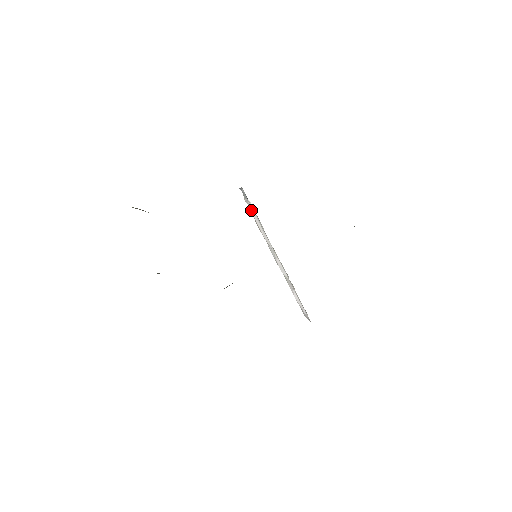
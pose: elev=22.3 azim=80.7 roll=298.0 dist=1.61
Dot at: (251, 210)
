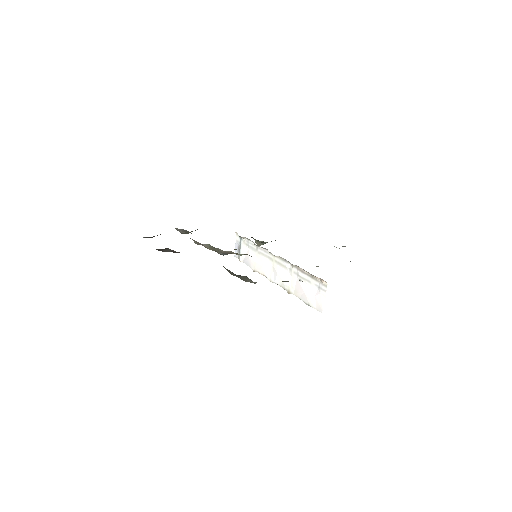
Dot at: (246, 257)
